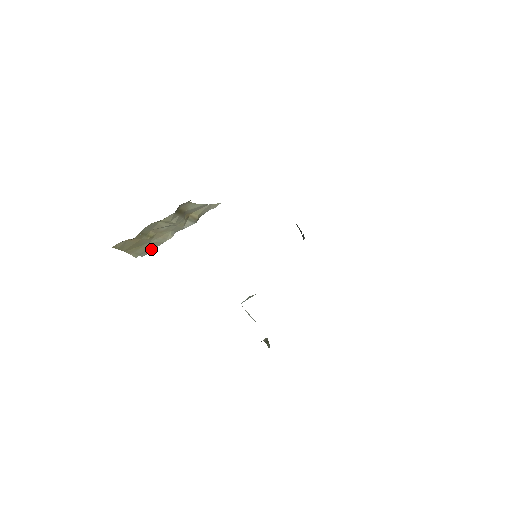
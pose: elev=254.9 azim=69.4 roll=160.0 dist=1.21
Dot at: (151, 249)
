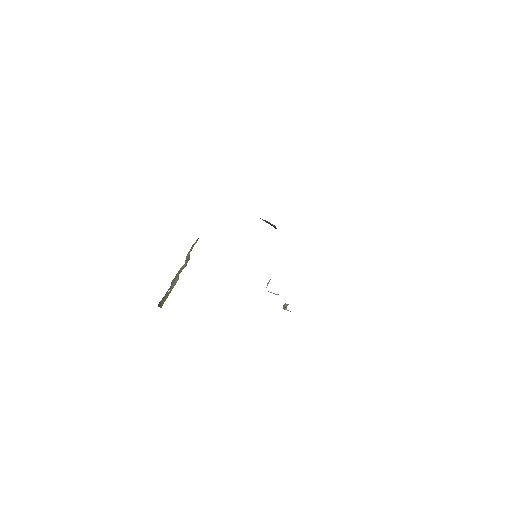
Dot at: occluded
